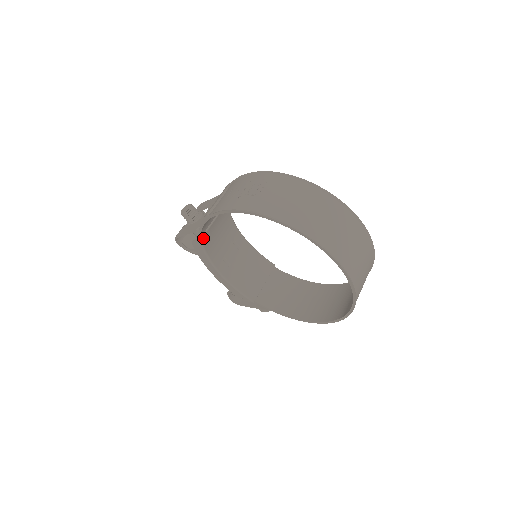
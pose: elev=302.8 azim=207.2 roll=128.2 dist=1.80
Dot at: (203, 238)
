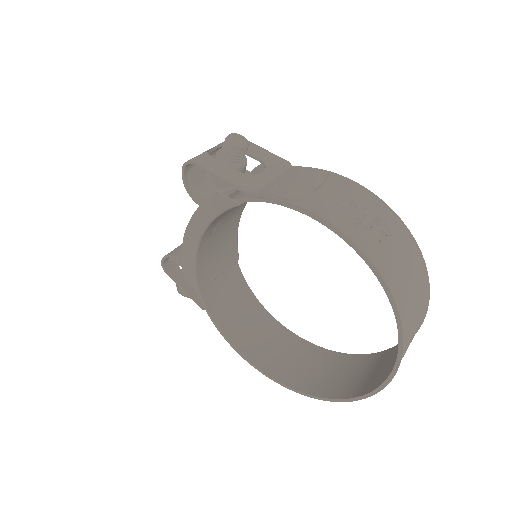
Dot at: (239, 204)
